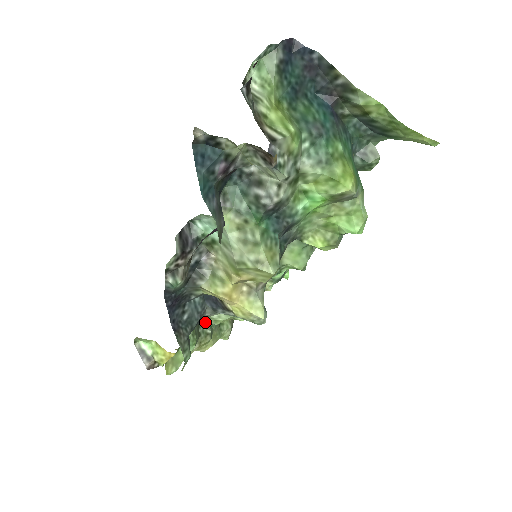
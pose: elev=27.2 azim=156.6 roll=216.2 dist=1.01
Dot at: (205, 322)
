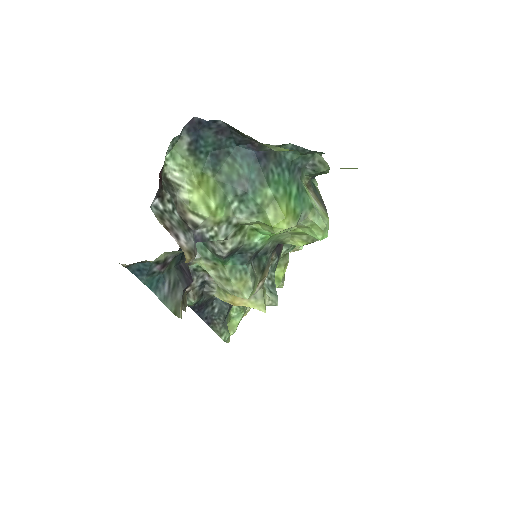
Dot at: occluded
